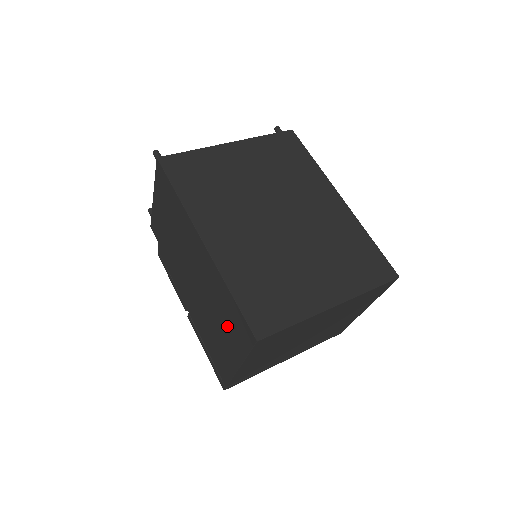
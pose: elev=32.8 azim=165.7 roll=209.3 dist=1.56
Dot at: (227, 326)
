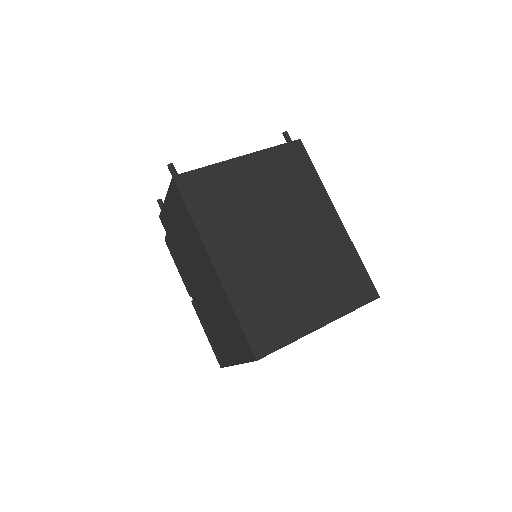
Dot at: (230, 334)
